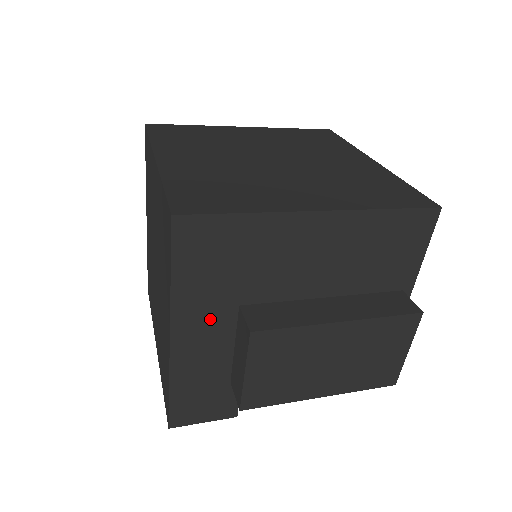
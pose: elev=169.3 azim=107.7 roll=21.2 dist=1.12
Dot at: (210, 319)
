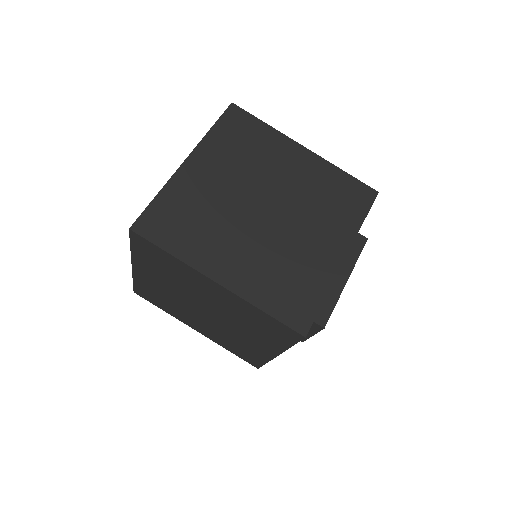
Dot at: occluded
